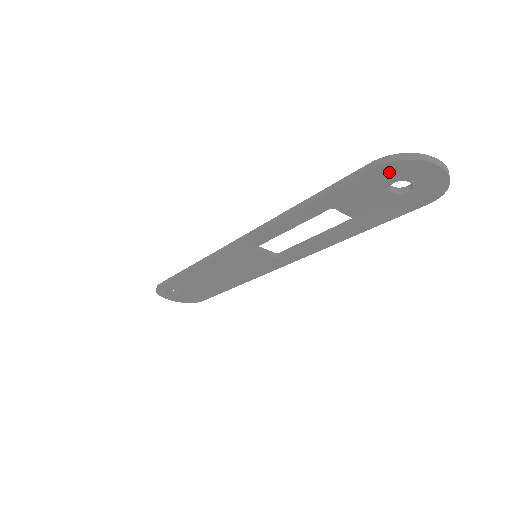
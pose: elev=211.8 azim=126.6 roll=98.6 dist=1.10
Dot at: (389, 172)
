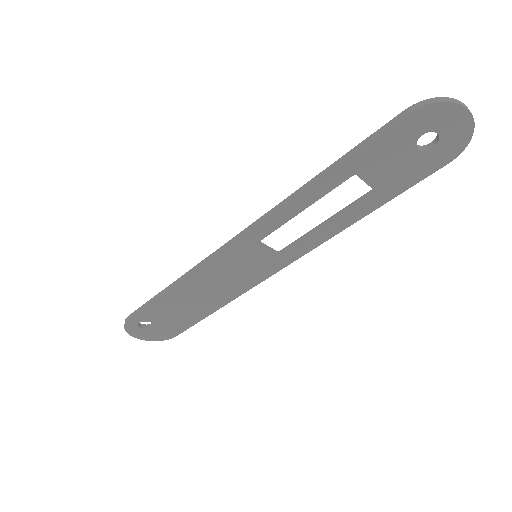
Dot at: (421, 120)
